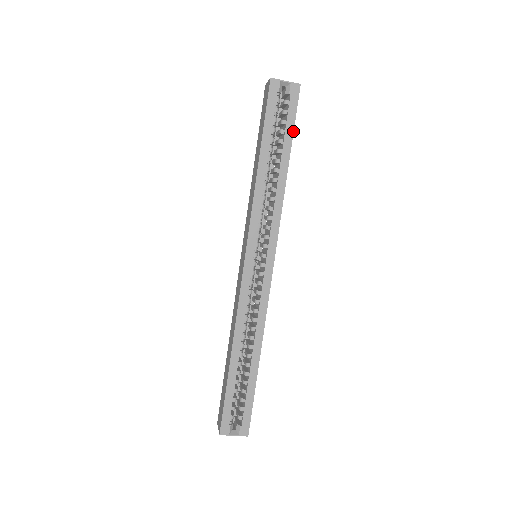
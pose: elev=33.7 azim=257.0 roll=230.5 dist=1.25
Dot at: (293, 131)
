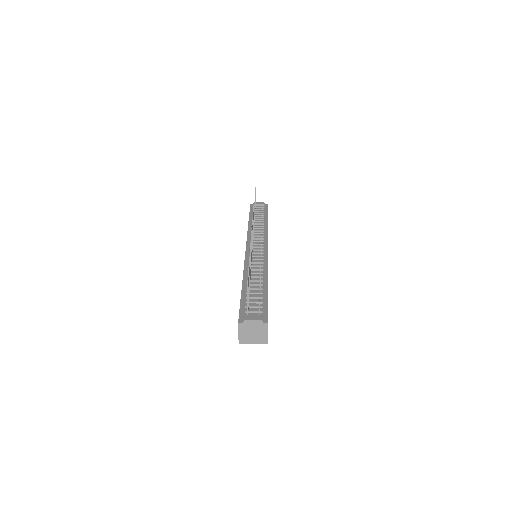
Dot at: occluded
